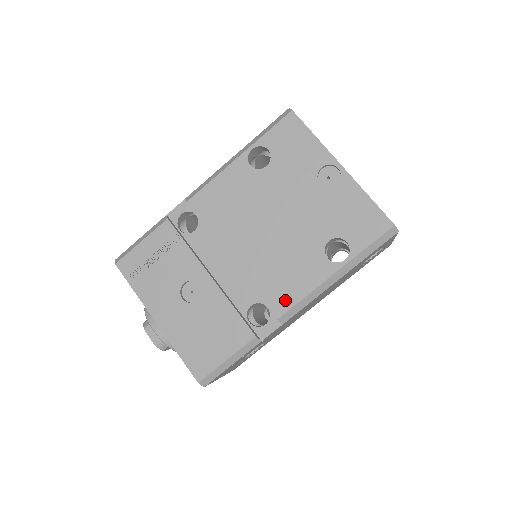
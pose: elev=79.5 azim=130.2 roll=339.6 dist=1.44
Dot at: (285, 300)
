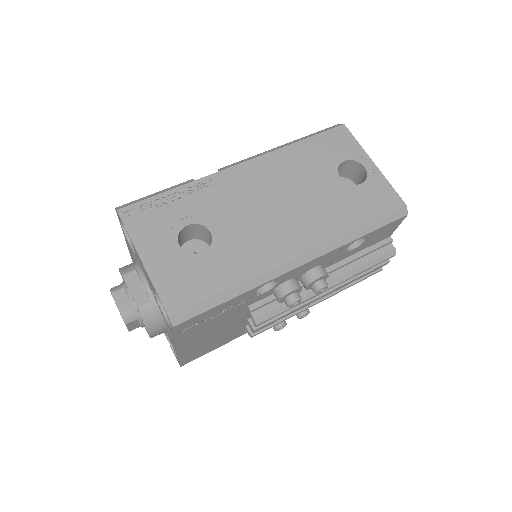
Dot at: occluded
